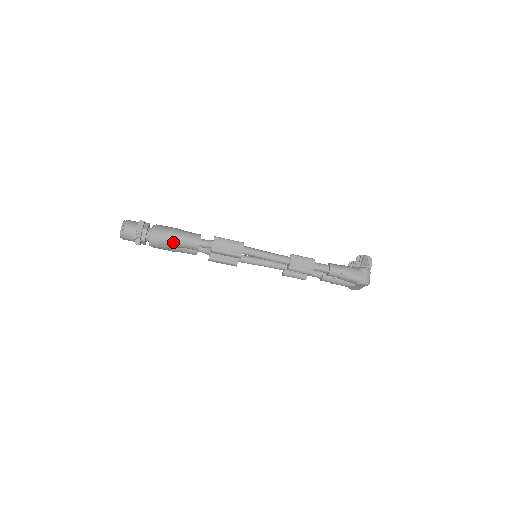
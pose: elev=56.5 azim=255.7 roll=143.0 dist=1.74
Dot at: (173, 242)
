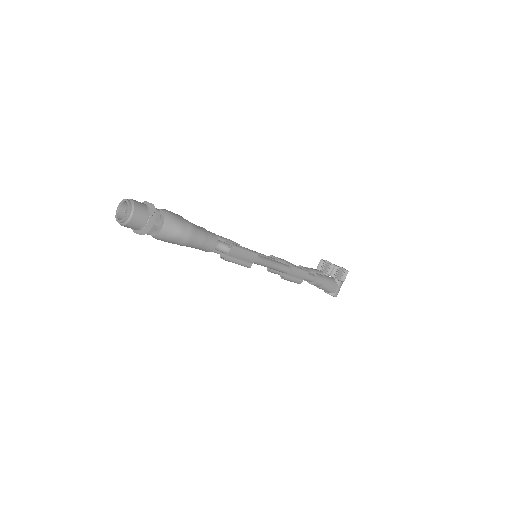
Dot at: (186, 244)
